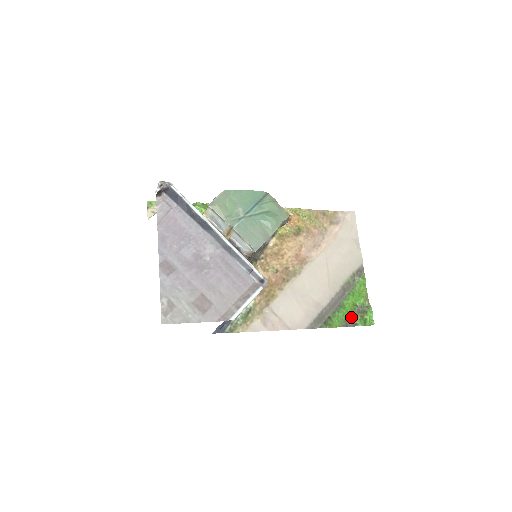
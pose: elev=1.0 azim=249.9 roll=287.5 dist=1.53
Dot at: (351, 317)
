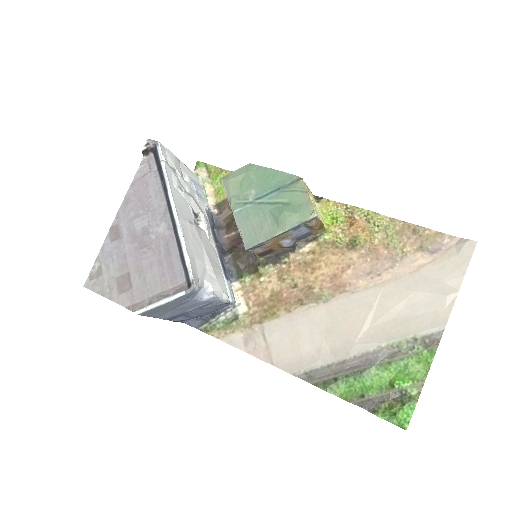
Dot at: (374, 397)
